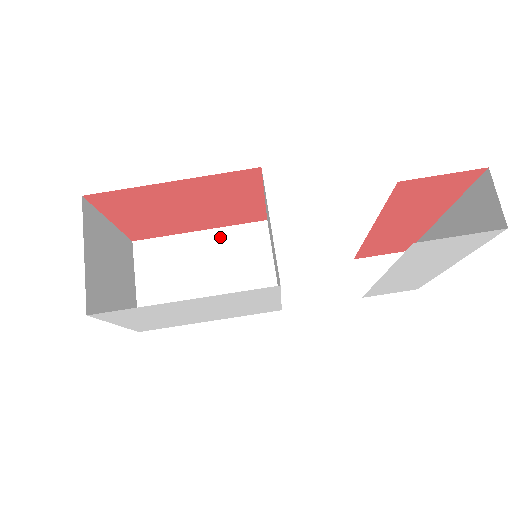
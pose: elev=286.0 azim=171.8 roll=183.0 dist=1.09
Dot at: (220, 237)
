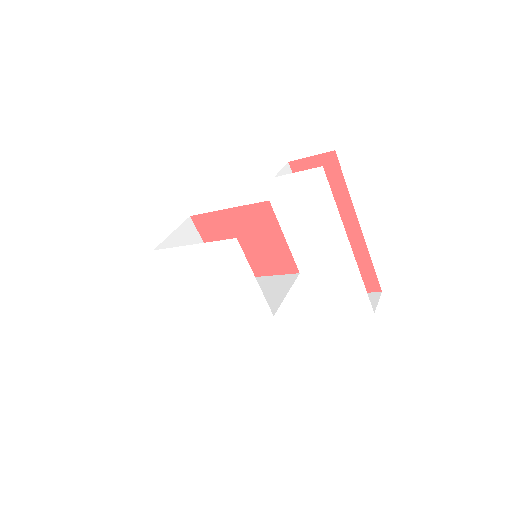
Dot at: (267, 280)
